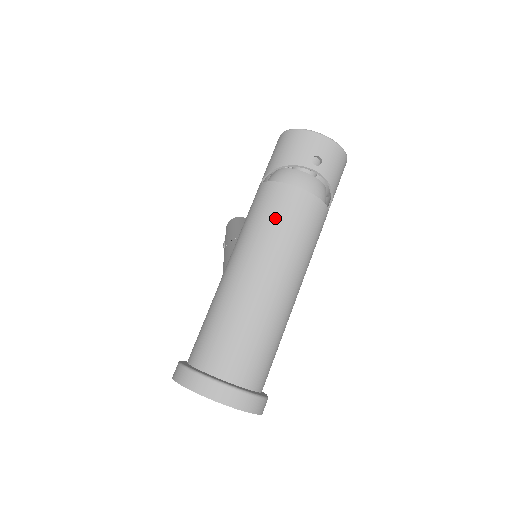
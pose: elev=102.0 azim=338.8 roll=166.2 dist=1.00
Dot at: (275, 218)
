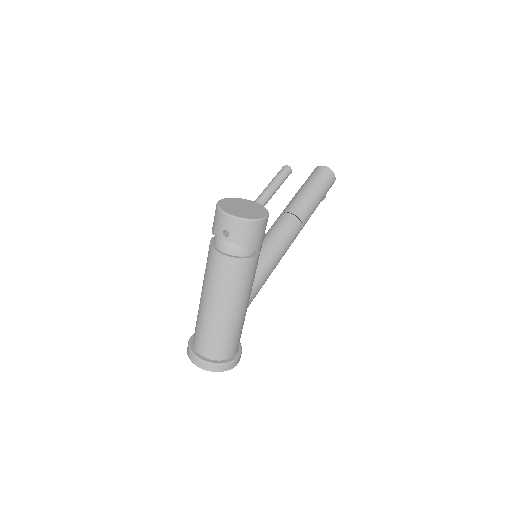
Dot at: (210, 270)
